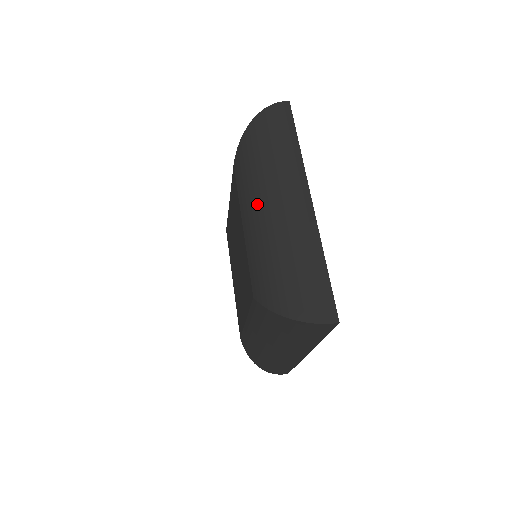
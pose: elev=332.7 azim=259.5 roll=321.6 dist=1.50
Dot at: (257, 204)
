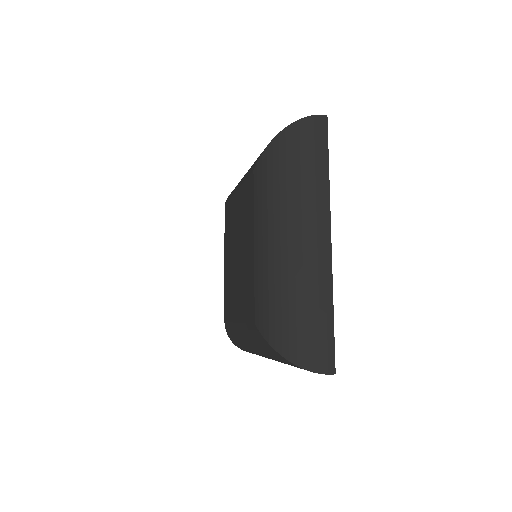
Dot at: (274, 231)
